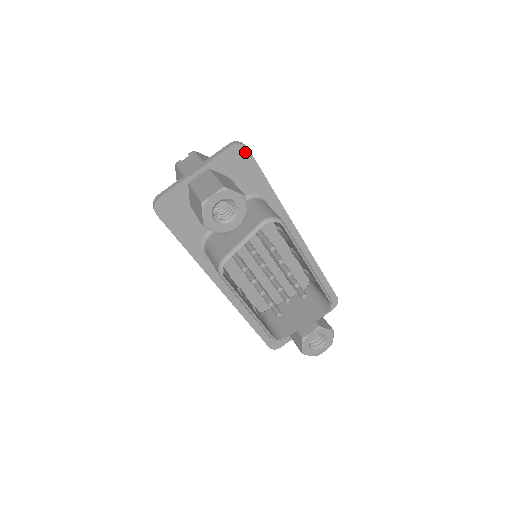
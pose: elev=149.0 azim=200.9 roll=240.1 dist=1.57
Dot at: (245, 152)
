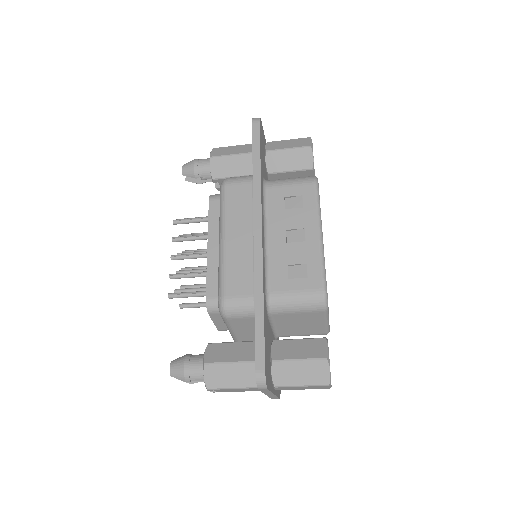
Dot at: occluded
